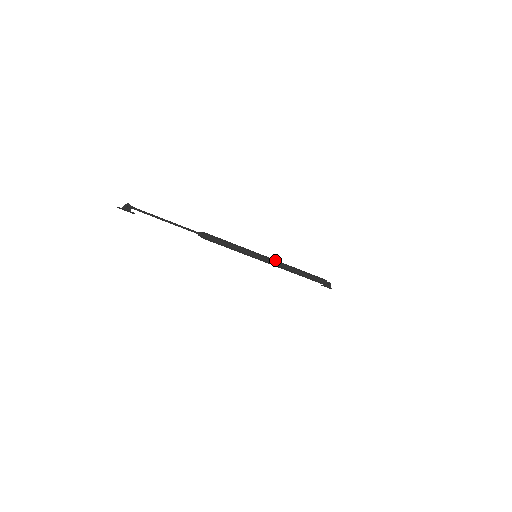
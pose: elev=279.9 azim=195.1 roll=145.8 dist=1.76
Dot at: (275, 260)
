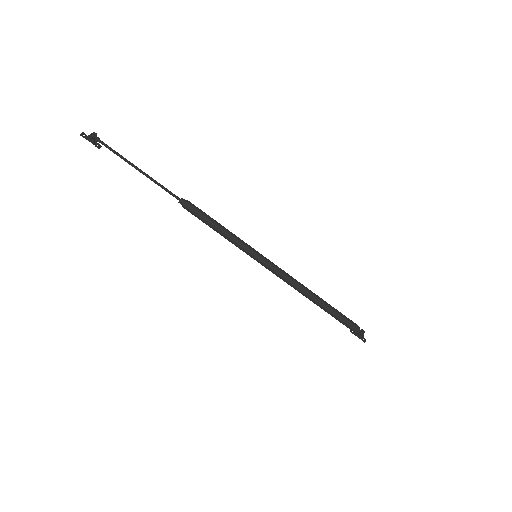
Dot at: (282, 273)
